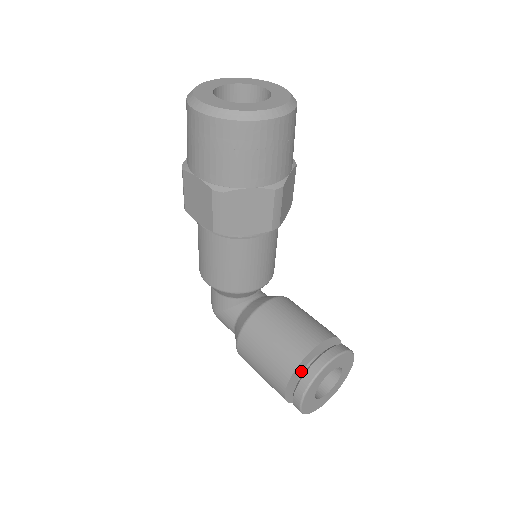
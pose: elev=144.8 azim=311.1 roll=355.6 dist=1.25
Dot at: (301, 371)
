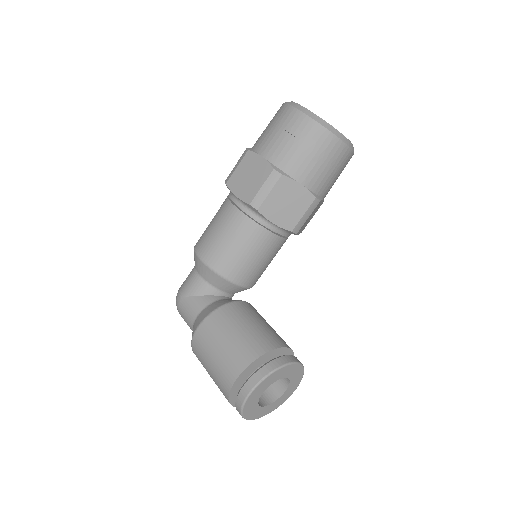
Dot at: (259, 365)
